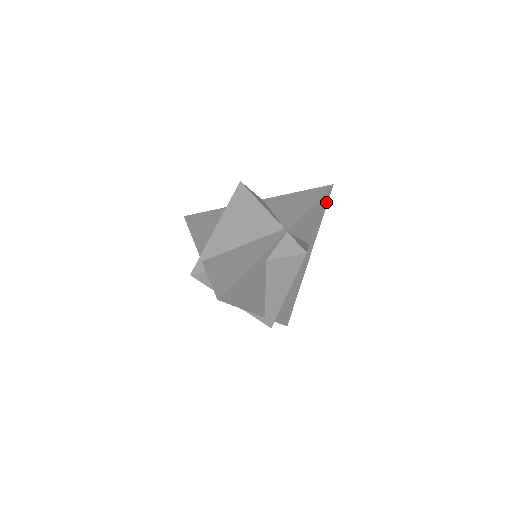
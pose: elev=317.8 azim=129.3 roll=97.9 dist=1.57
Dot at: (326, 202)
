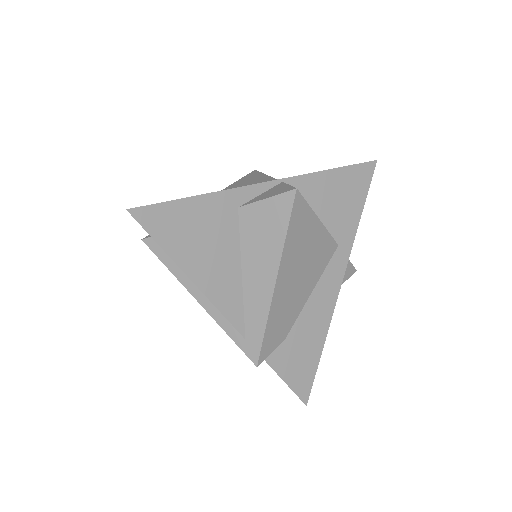
Dot at: (366, 184)
